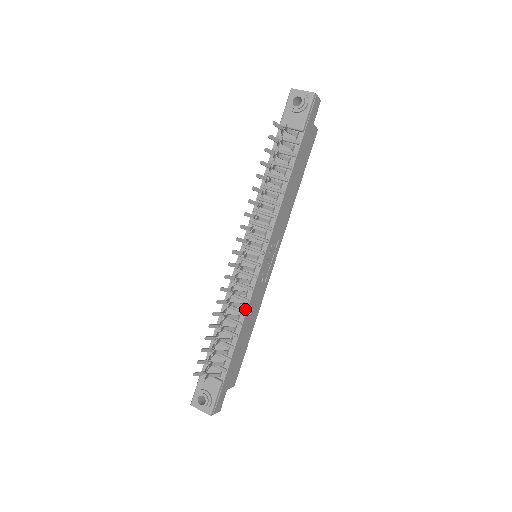
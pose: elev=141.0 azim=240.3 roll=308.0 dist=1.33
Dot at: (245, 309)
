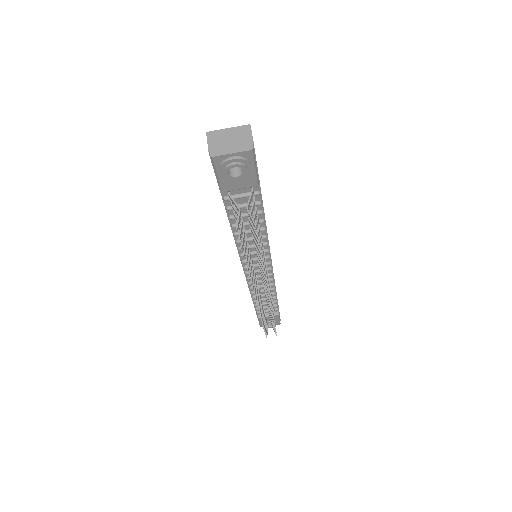
Dot at: (273, 287)
